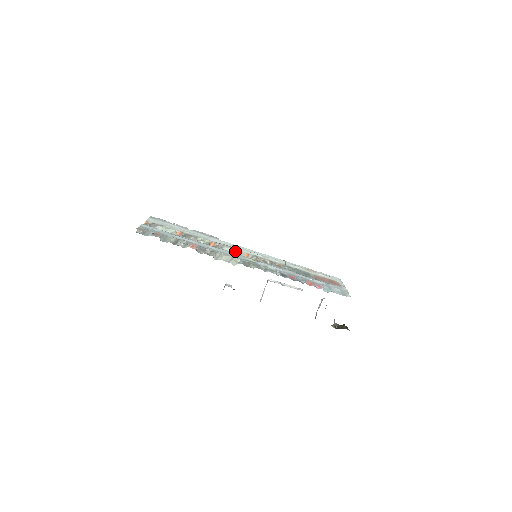
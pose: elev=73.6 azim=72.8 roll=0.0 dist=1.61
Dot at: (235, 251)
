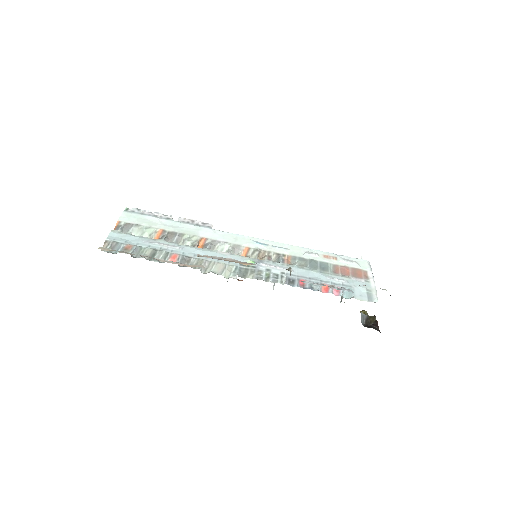
Dot at: (231, 248)
